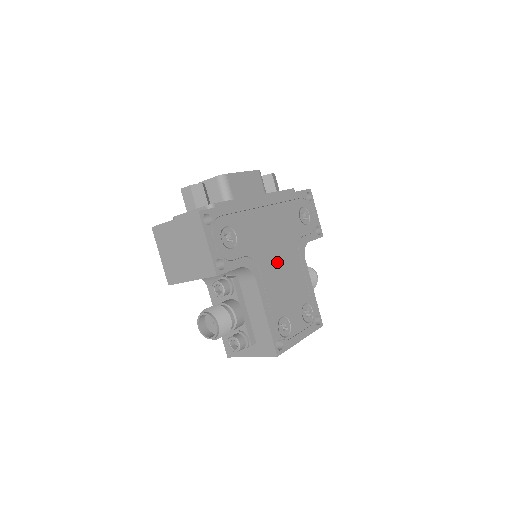
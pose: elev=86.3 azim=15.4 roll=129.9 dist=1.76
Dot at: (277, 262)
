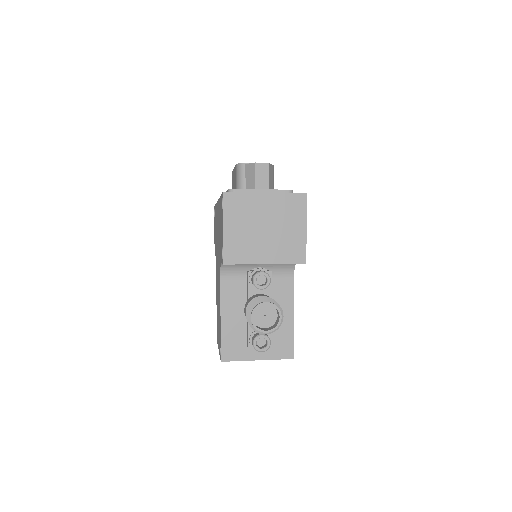
Dot at: occluded
